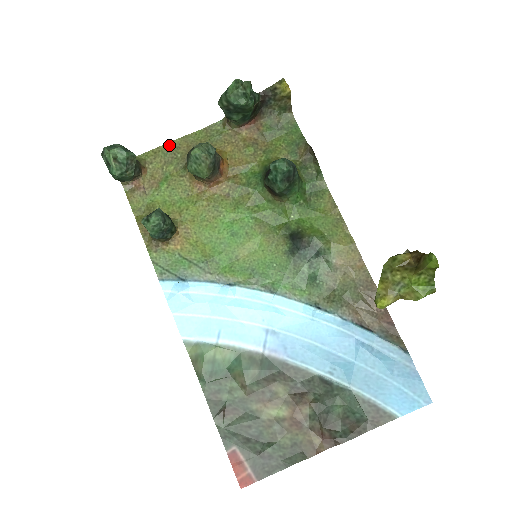
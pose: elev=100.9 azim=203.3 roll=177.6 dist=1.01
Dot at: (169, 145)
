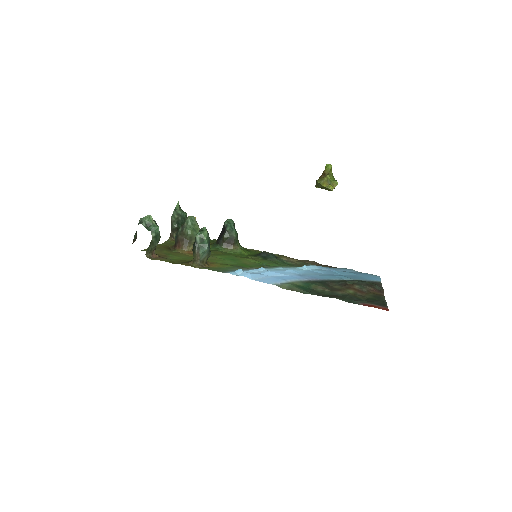
Dot at: occluded
